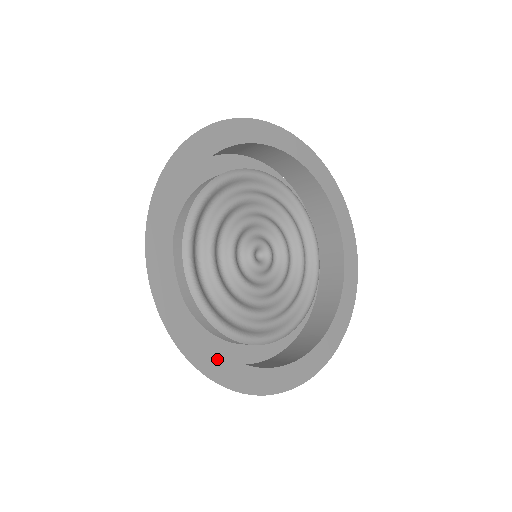
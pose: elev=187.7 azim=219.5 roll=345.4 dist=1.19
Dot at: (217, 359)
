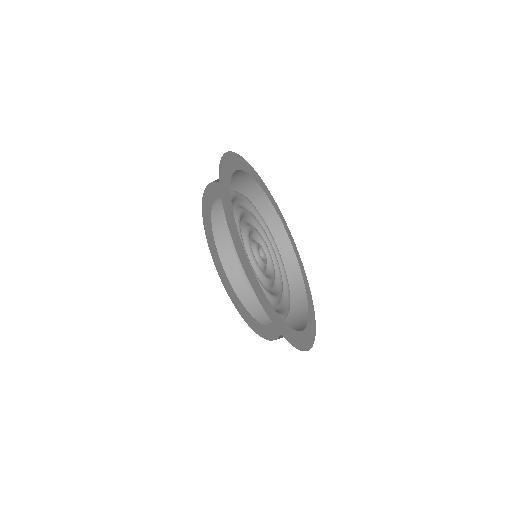
Dot at: (237, 235)
